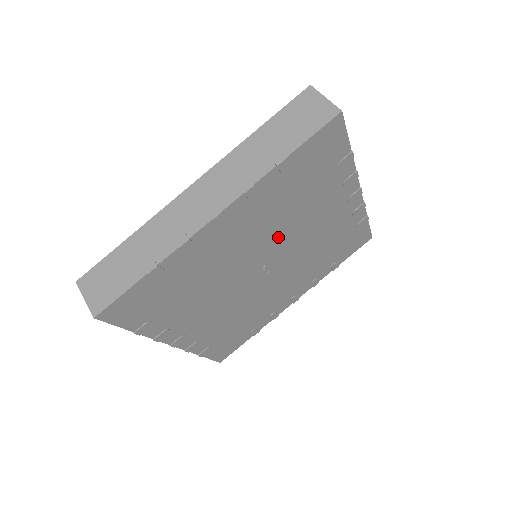
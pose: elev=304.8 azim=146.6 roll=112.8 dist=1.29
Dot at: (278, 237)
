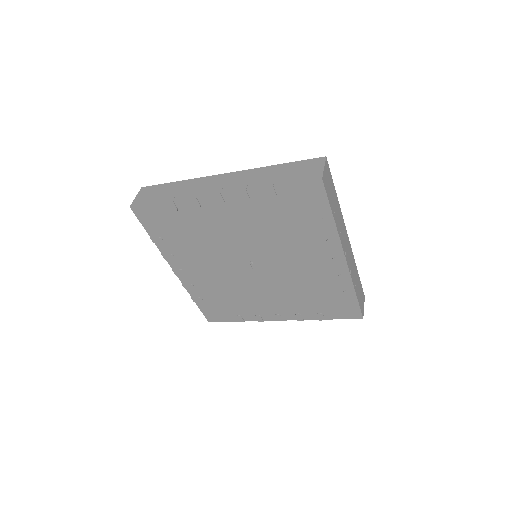
Dot at: (265, 246)
